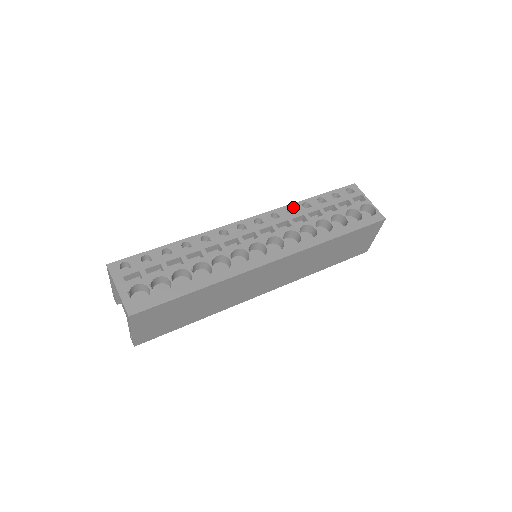
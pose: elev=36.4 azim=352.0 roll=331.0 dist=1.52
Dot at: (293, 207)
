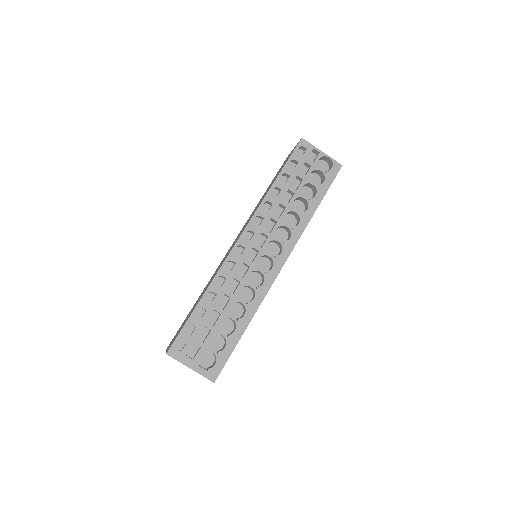
Dot at: (268, 200)
